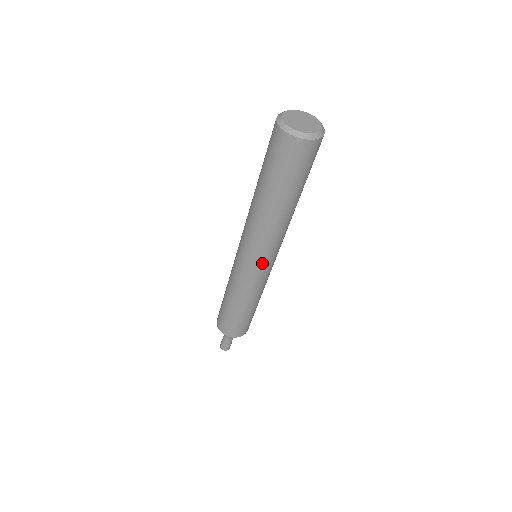
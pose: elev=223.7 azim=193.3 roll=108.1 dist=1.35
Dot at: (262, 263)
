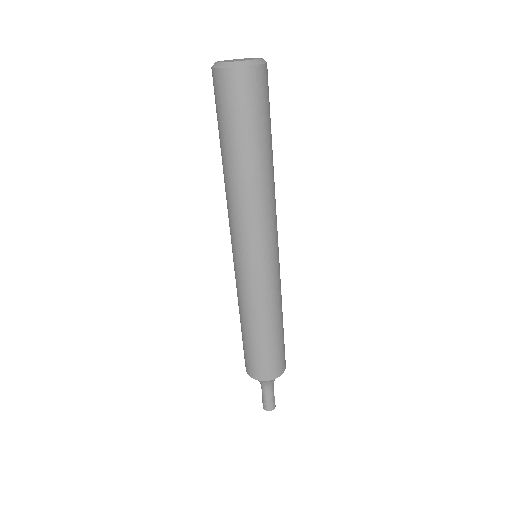
Dot at: (267, 252)
